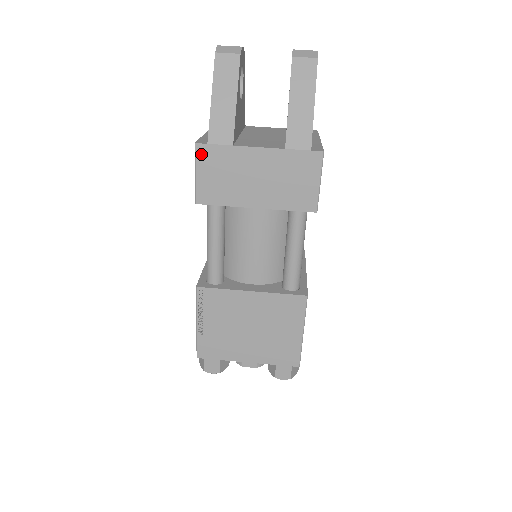
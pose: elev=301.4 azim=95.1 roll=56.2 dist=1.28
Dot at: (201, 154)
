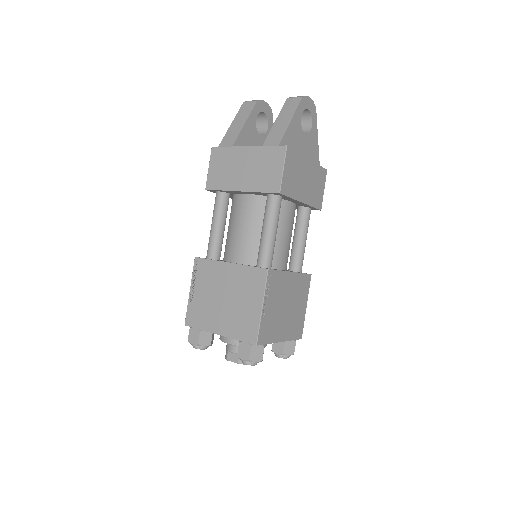
Dot at: (214, 154)
